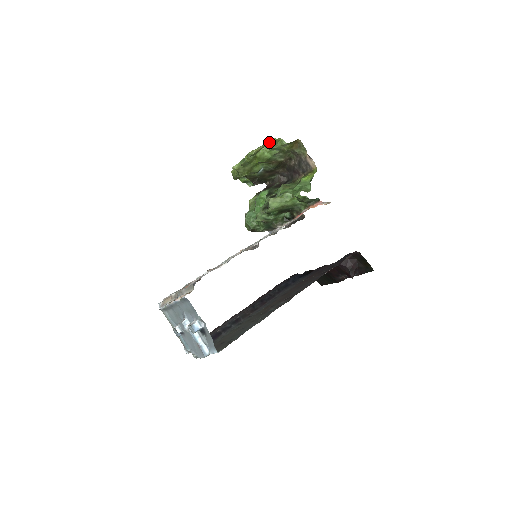
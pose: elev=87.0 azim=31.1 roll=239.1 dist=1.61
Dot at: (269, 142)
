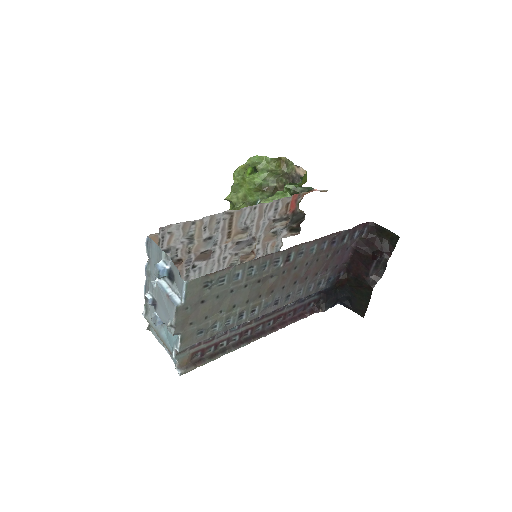
Dot at: (252, 159)
